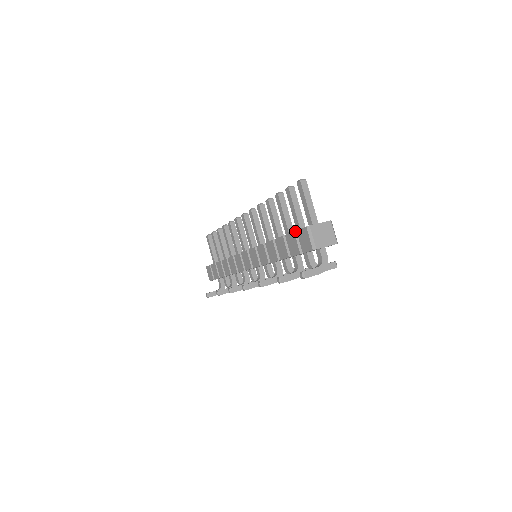
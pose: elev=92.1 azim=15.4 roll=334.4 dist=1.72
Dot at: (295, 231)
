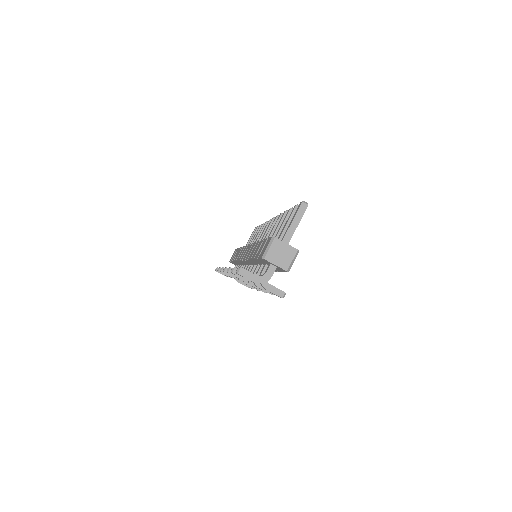
Dot at: occluded
